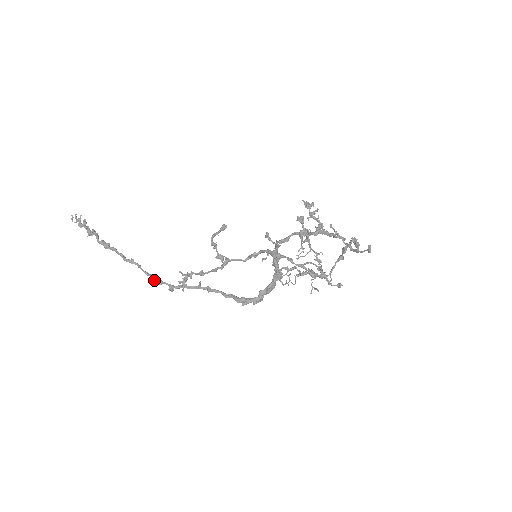
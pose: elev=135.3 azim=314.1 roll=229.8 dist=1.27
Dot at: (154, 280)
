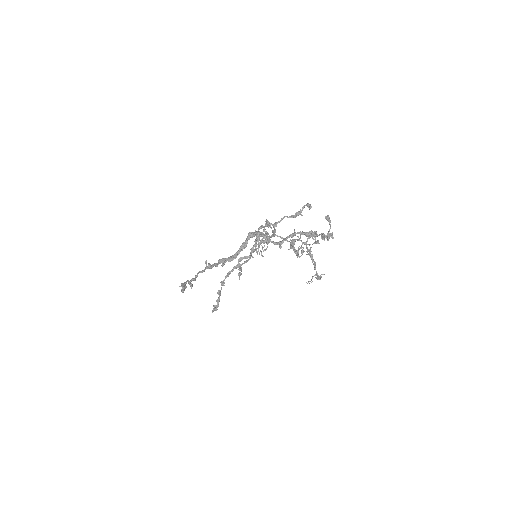
Dot at: occluded
